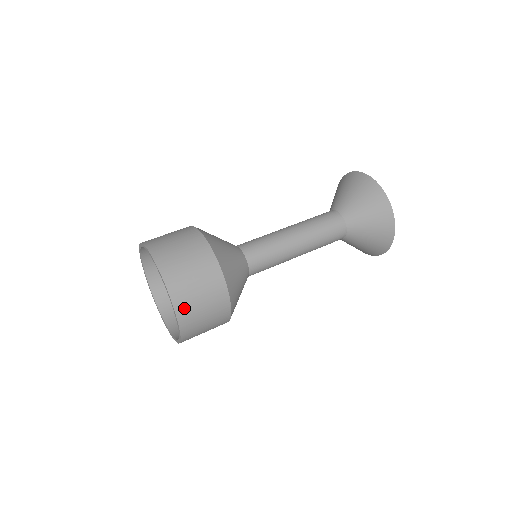
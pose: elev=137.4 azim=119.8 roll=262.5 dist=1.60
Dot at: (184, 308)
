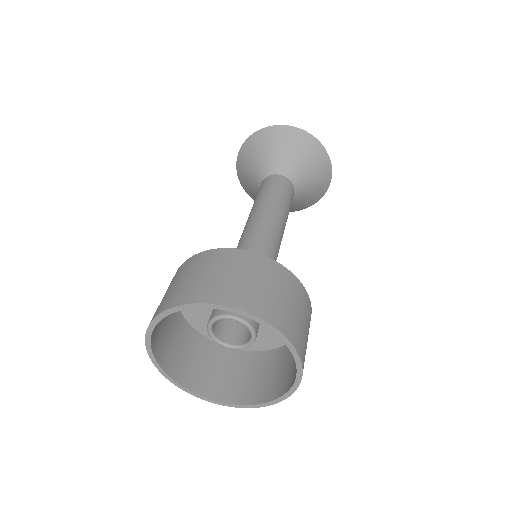
Dot at: occluded
